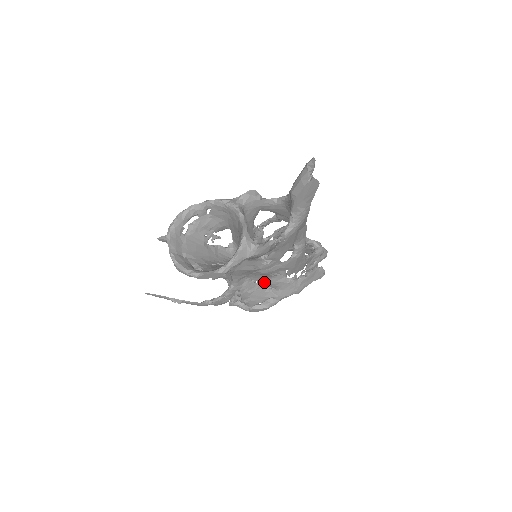
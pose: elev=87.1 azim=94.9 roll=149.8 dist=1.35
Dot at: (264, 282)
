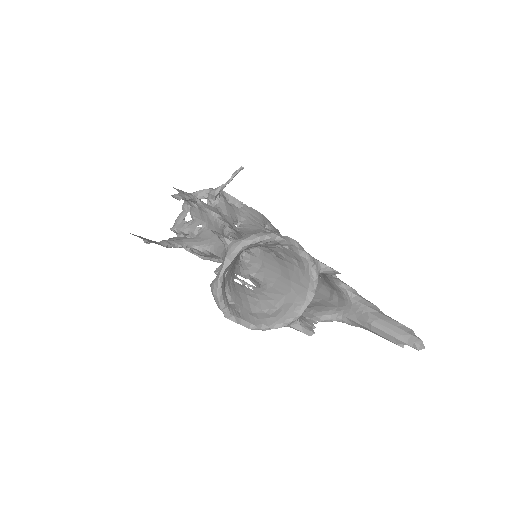
Dot at: occluded
